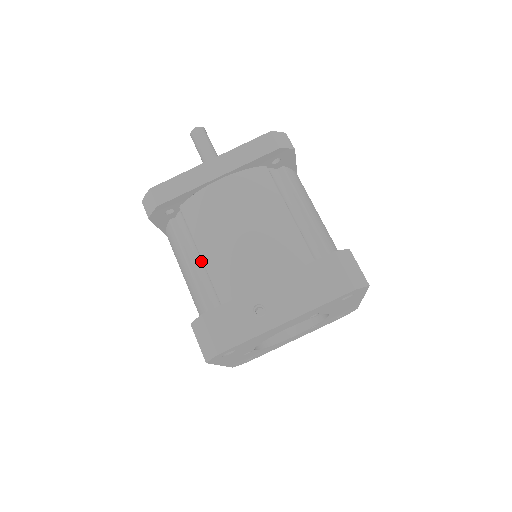
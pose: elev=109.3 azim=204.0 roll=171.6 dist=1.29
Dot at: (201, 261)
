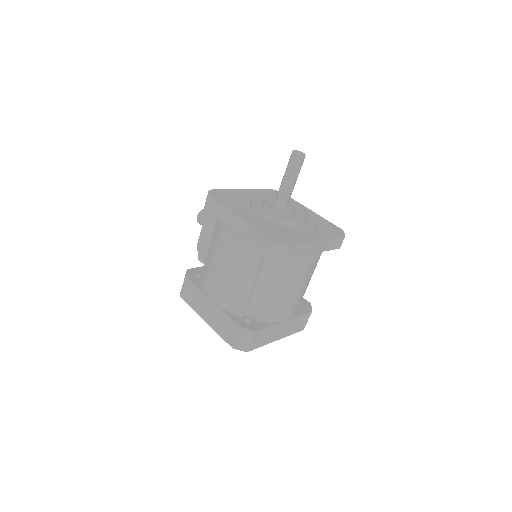
Dot at: (261, 285)
